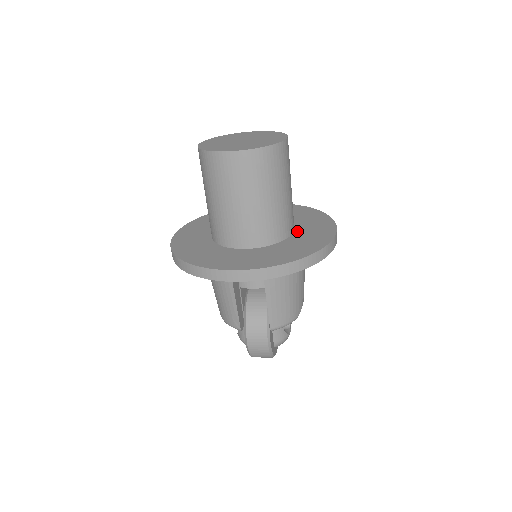
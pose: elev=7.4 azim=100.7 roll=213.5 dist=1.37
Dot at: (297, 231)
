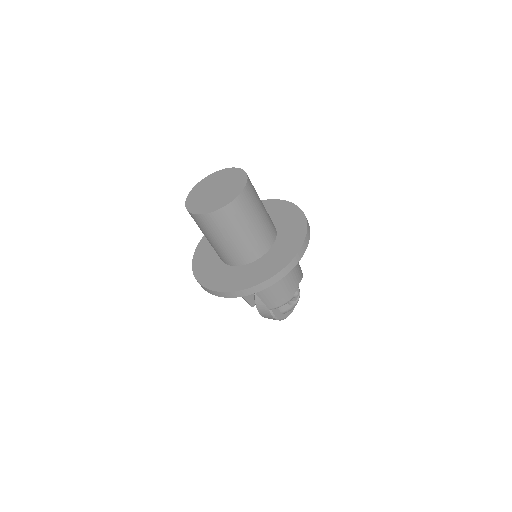
Dot at: (274, 246)
